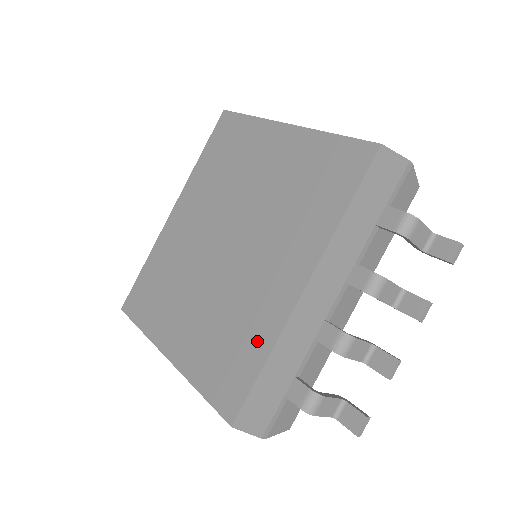
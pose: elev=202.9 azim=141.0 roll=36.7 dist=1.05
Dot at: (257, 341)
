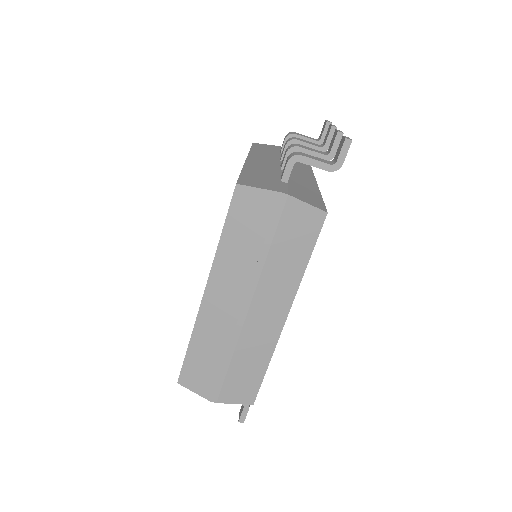
Dot at: occluded
